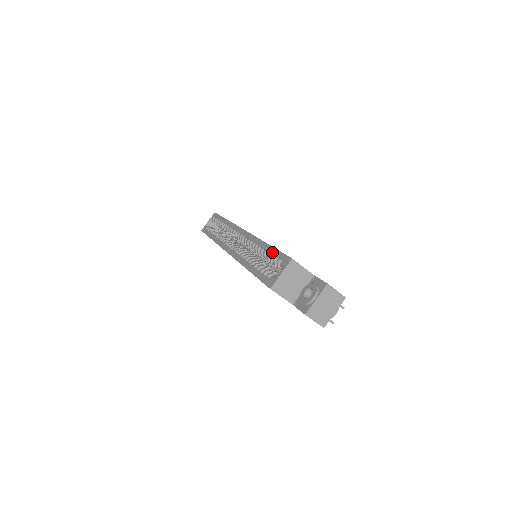
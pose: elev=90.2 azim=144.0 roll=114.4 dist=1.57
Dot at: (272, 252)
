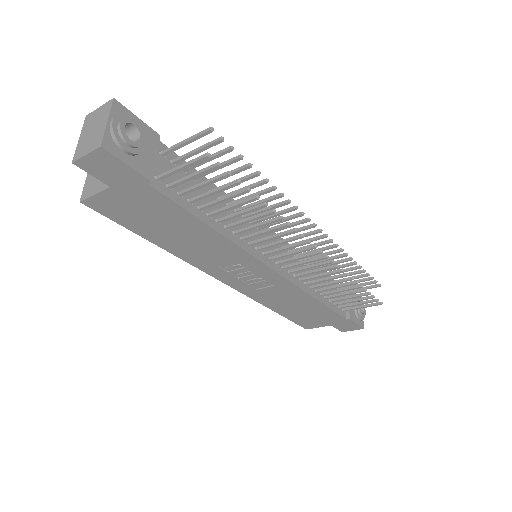
Dot at: occluded
